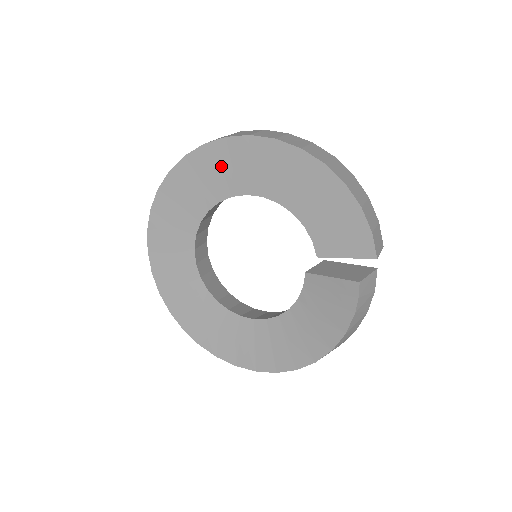
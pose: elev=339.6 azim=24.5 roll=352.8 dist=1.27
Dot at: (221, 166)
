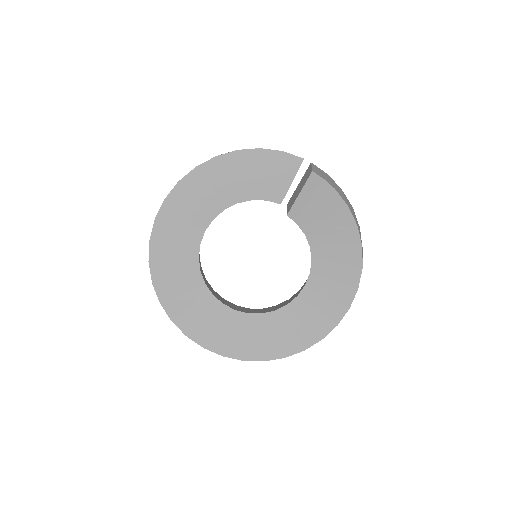
Dot at: (173, 237)
